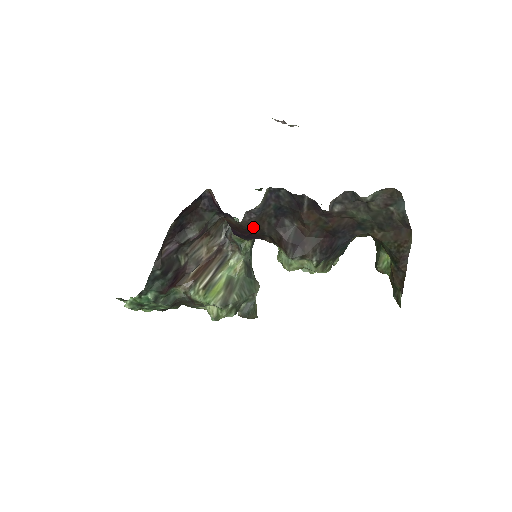
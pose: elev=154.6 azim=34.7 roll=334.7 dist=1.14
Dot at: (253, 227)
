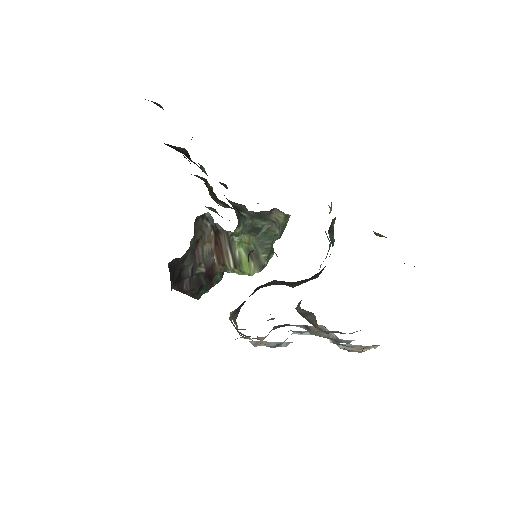
Dot at: occluded
